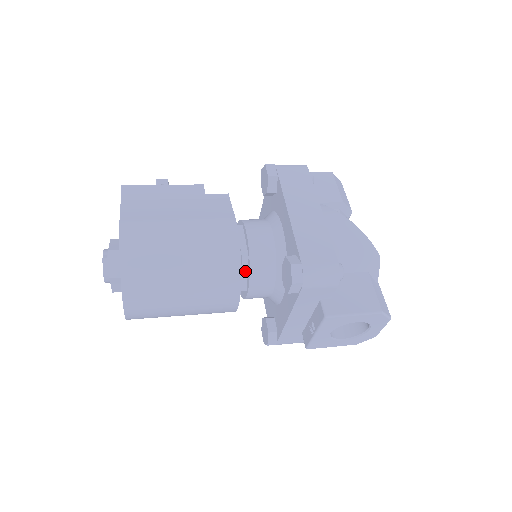
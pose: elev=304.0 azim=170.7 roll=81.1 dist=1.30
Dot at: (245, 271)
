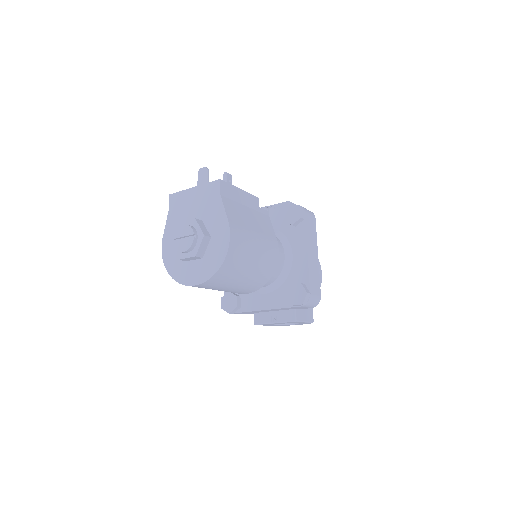
Dot at: occluded
